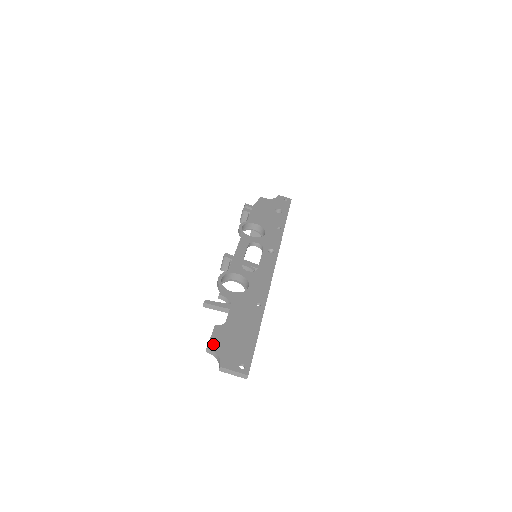
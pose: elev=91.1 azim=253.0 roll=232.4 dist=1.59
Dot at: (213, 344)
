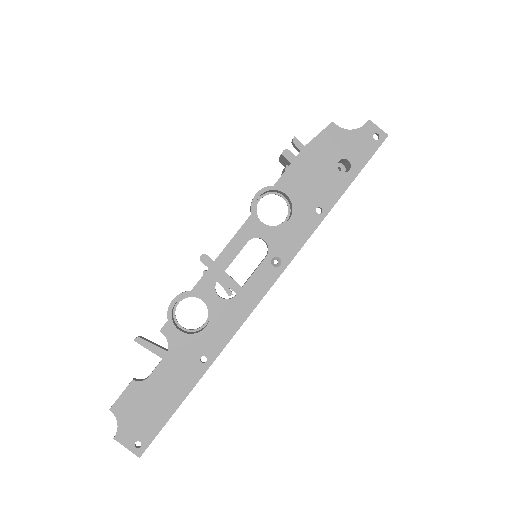
Dot at: (118, 407)
